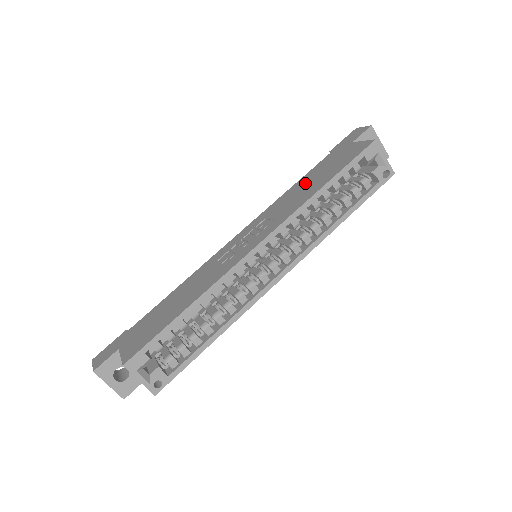
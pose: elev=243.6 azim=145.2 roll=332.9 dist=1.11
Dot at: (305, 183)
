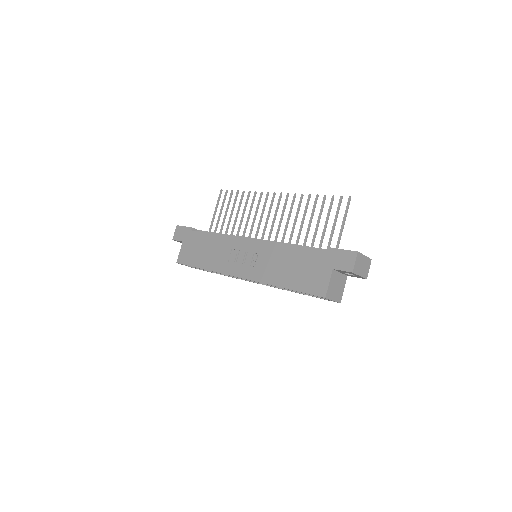
Dot at: (291, 261)
